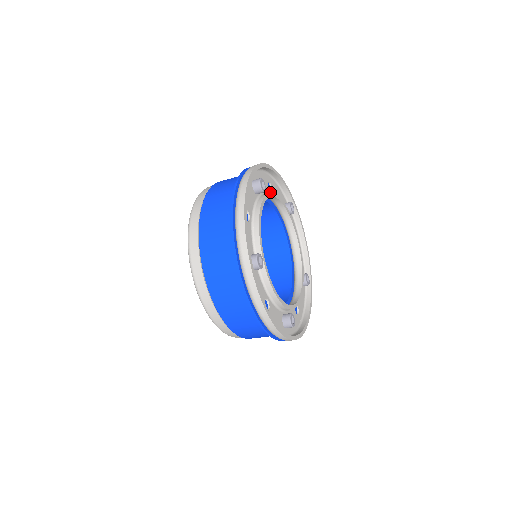
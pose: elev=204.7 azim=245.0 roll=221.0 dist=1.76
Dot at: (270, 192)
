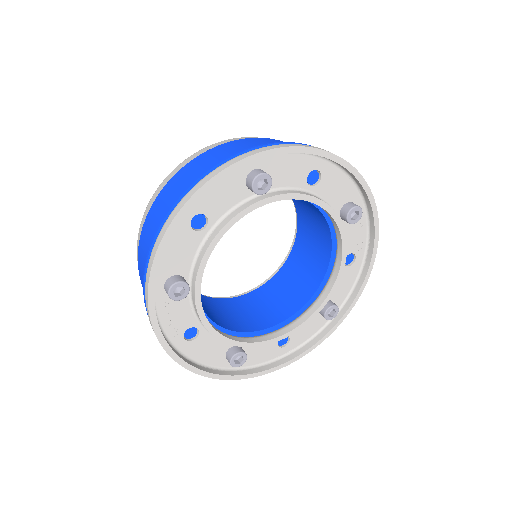
Dot at: (309, 185)
